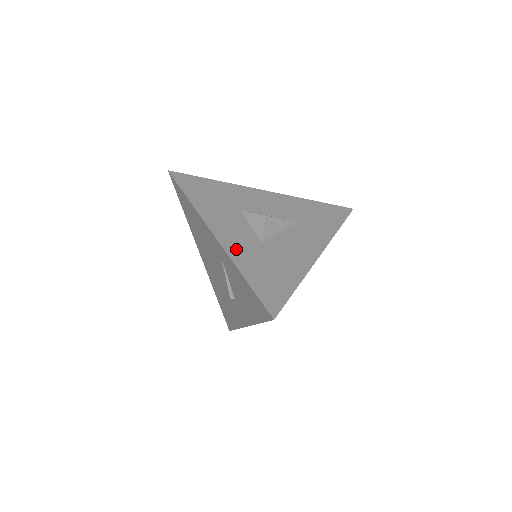
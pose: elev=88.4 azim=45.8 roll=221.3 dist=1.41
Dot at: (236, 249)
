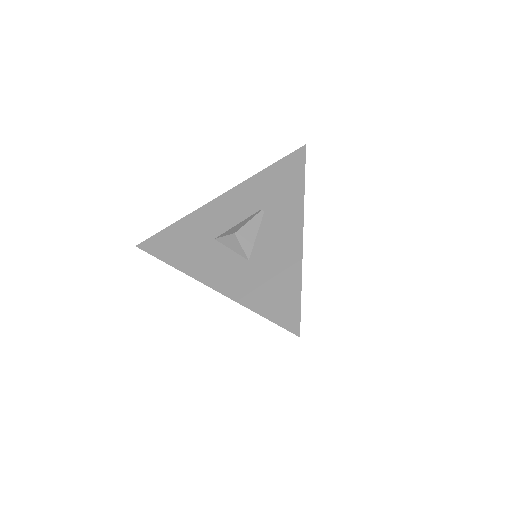
Dot at: (232, 286)
